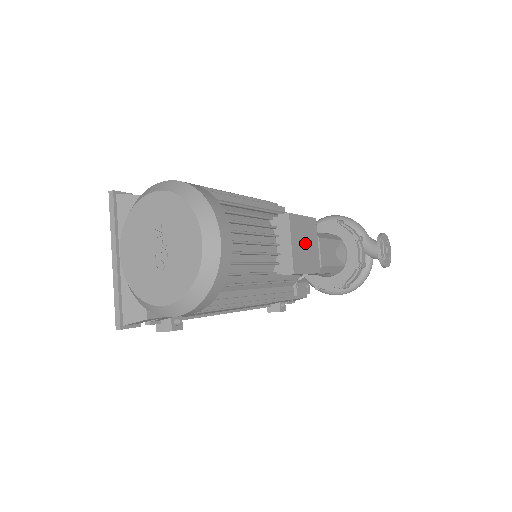
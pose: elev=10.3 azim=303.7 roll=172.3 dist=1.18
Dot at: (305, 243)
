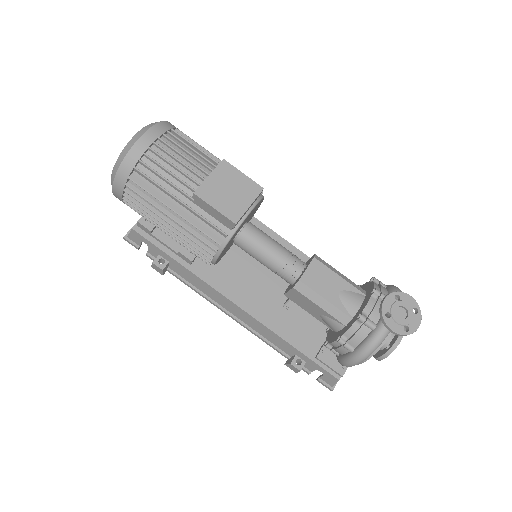
Dot at: (230, 190)
